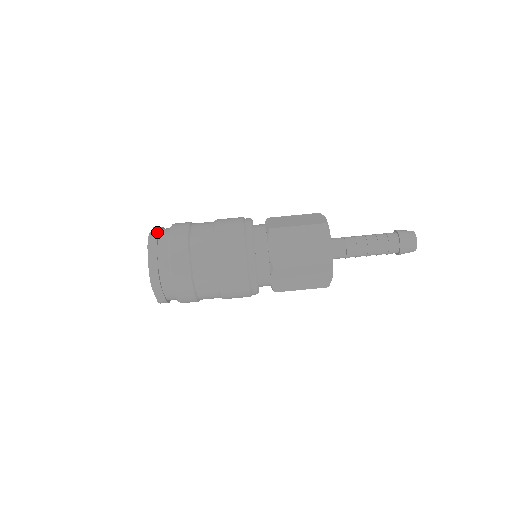
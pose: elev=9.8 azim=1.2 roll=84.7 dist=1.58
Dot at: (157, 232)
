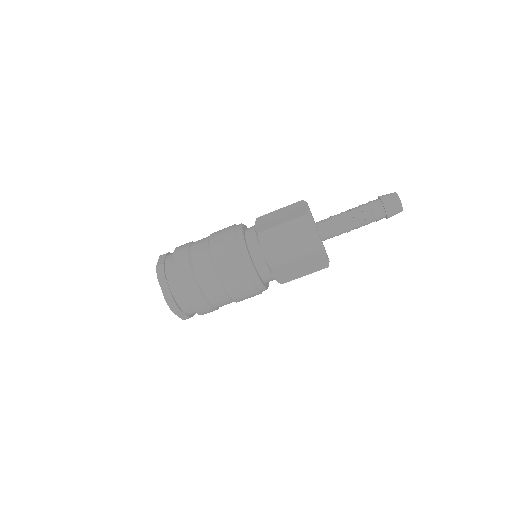
Dot at: (162, 262)
